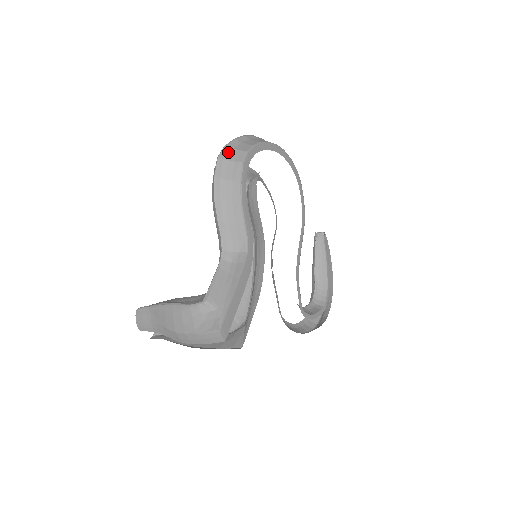
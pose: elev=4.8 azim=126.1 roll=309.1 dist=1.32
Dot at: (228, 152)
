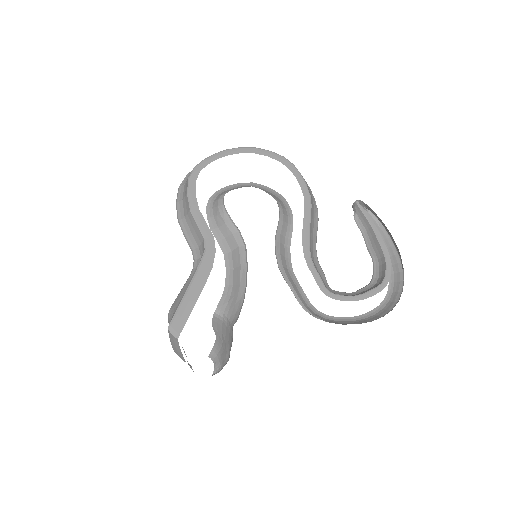
Dot at: (187, 178)
